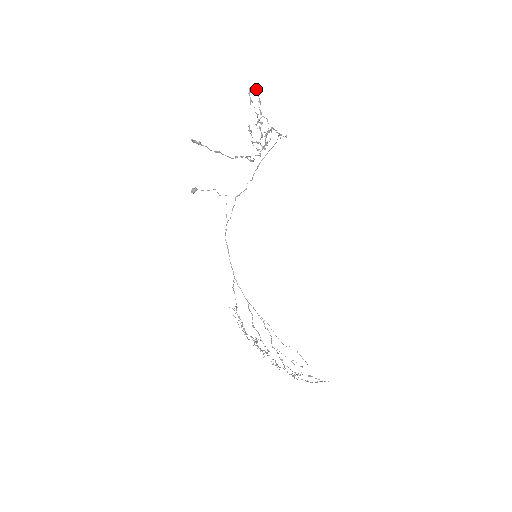
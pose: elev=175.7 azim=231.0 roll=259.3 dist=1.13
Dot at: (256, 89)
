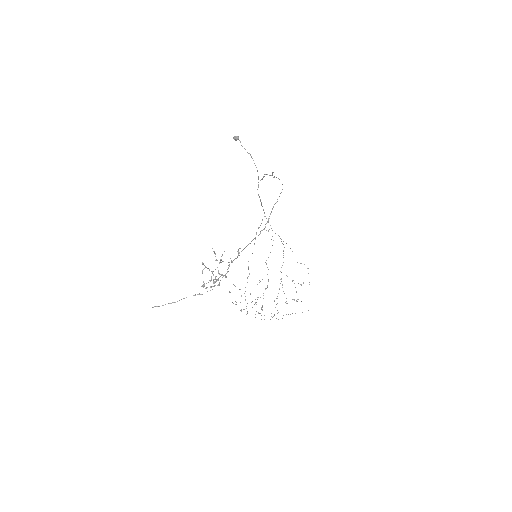
Dot at: occluded
